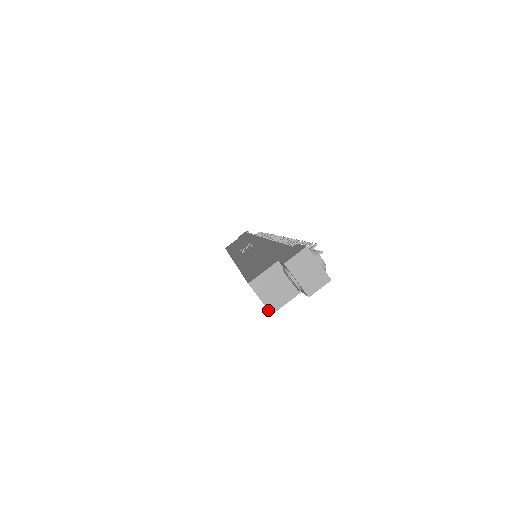
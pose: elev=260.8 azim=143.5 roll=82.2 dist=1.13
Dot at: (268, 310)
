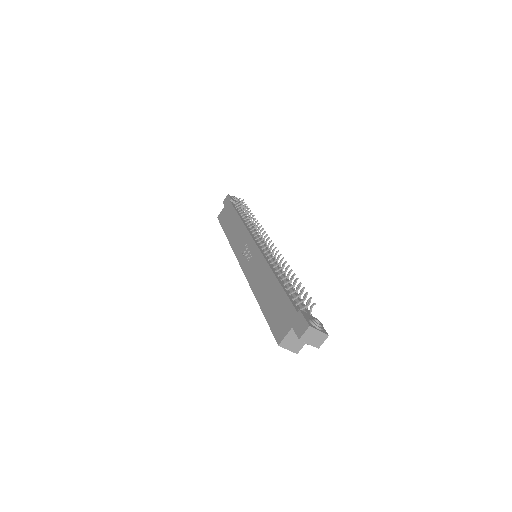
Dot at: occluded
